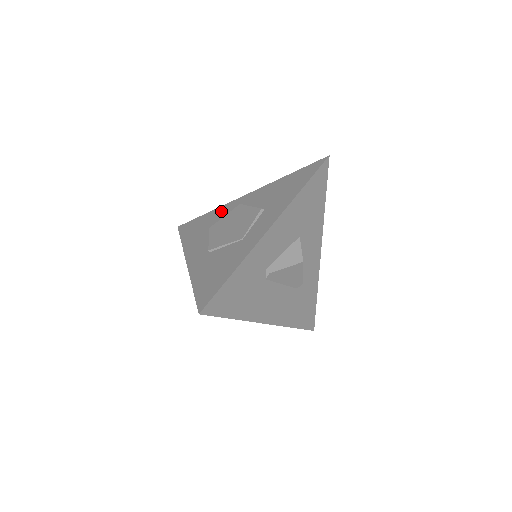
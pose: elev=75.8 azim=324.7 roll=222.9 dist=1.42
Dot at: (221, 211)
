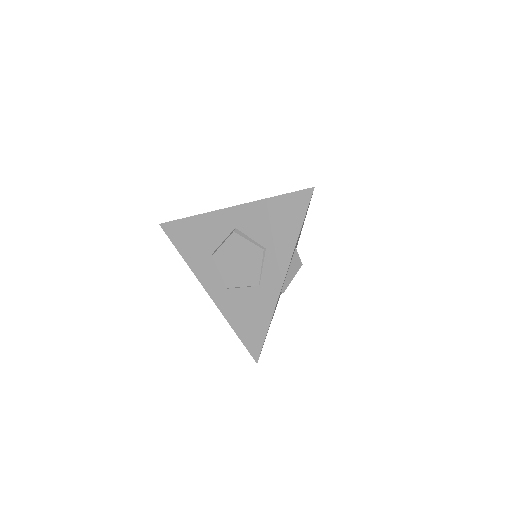
Dot at: (209, 224)
